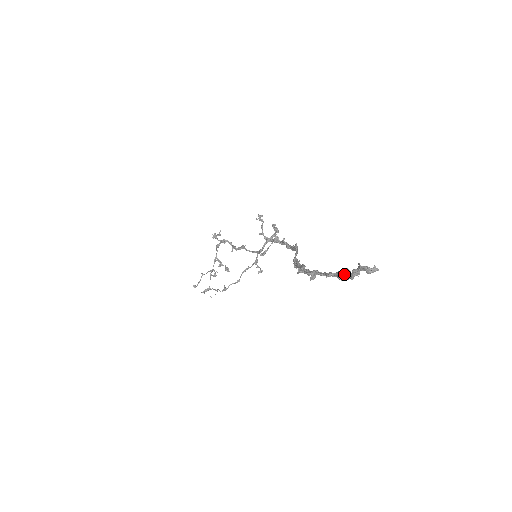
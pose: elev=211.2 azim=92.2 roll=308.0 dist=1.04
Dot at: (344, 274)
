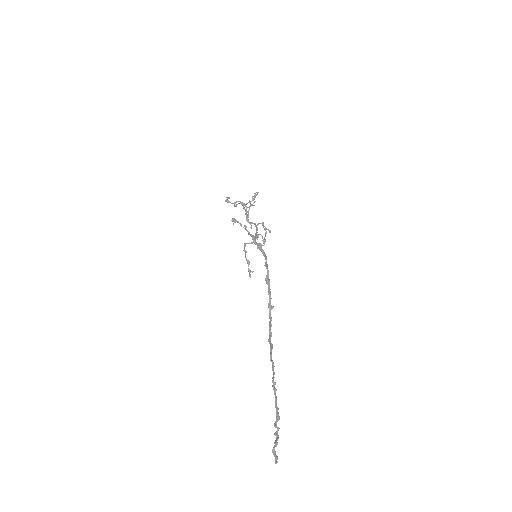
Dot at: (277, 421)
